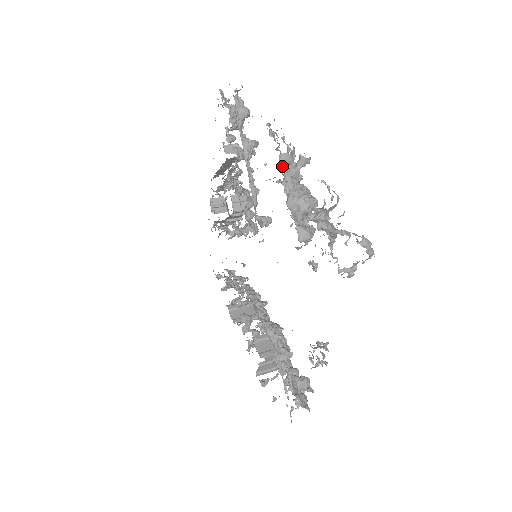
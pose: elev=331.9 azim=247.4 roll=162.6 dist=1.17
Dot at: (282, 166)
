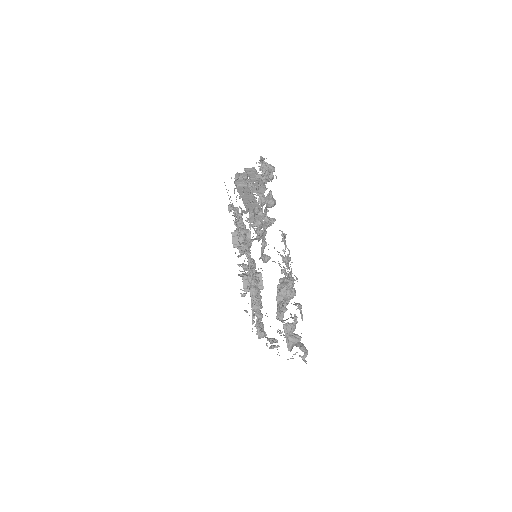
Dot at: occluded
